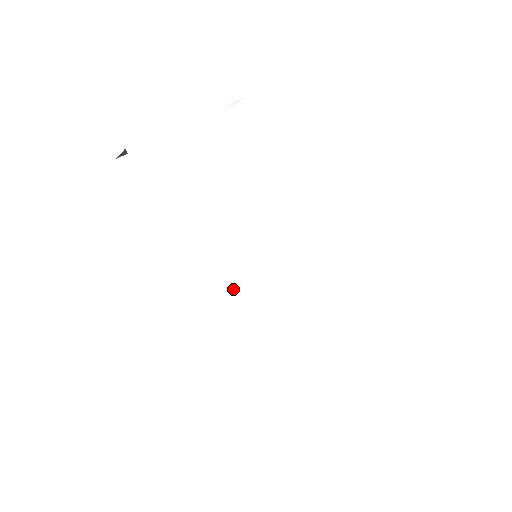
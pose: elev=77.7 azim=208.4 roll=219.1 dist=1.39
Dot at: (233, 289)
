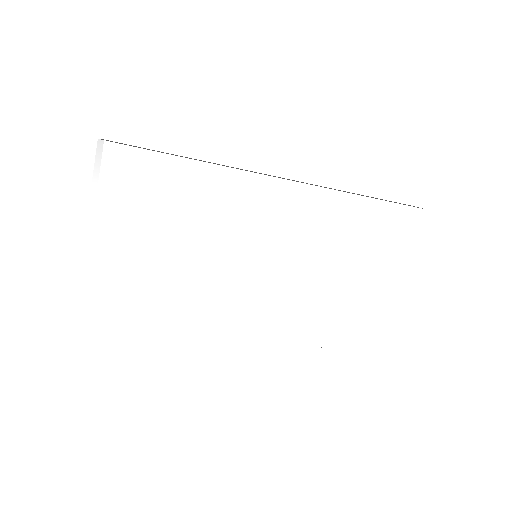
Dot at: (257, 315)
